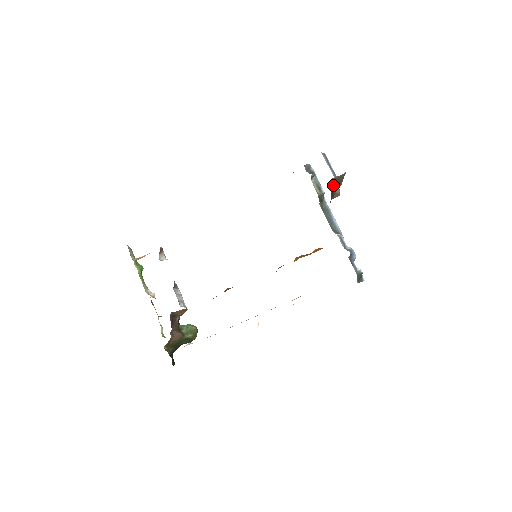
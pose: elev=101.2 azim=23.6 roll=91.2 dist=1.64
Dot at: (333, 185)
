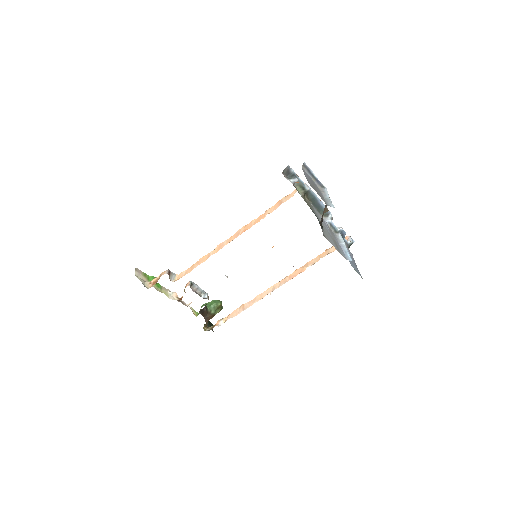
Dot at: occluded
